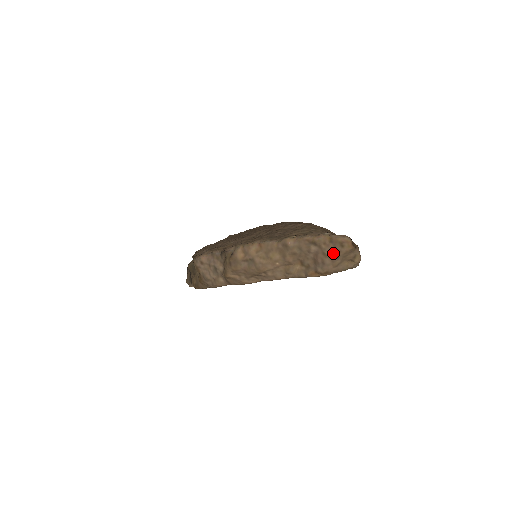
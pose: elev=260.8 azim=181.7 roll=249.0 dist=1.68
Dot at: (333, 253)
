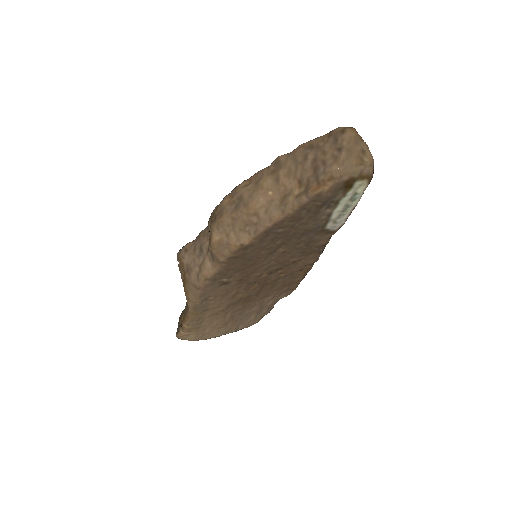
Dot at: (334, 146)
